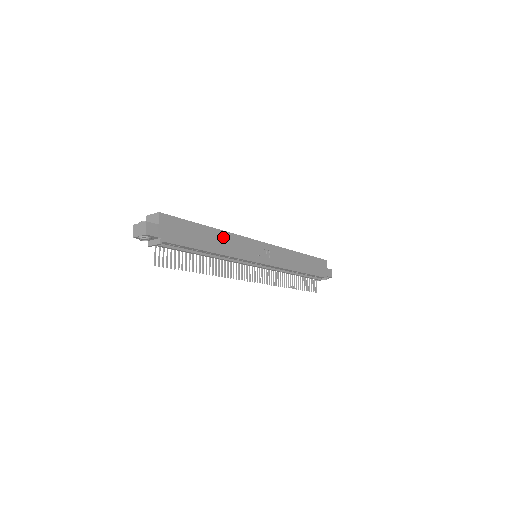
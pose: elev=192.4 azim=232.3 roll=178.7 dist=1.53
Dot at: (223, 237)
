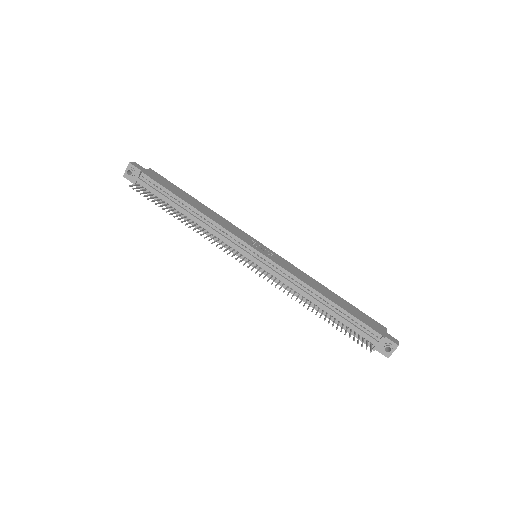
Dot at: (211, 212)
